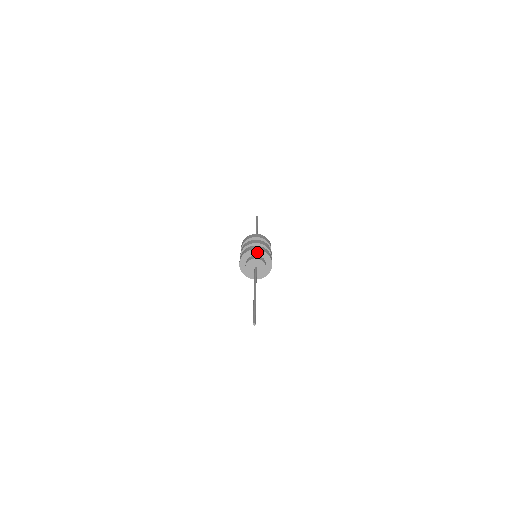
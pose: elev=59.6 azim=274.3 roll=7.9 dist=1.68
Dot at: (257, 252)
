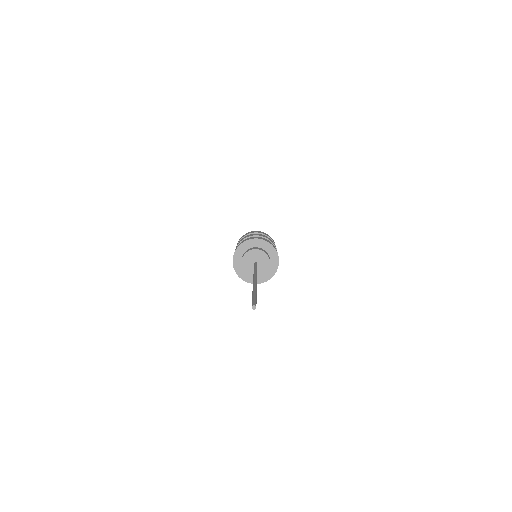
Dot at: (253, 243)
